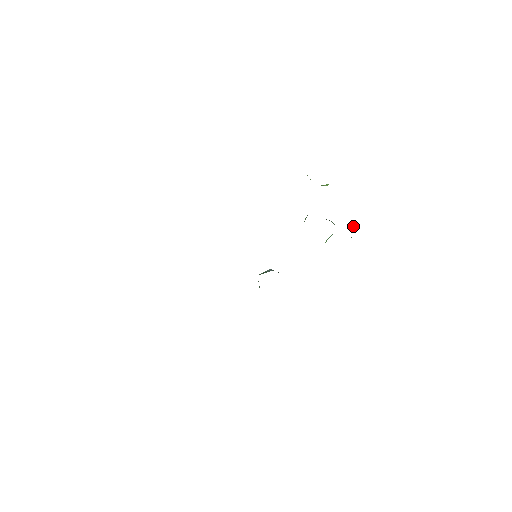
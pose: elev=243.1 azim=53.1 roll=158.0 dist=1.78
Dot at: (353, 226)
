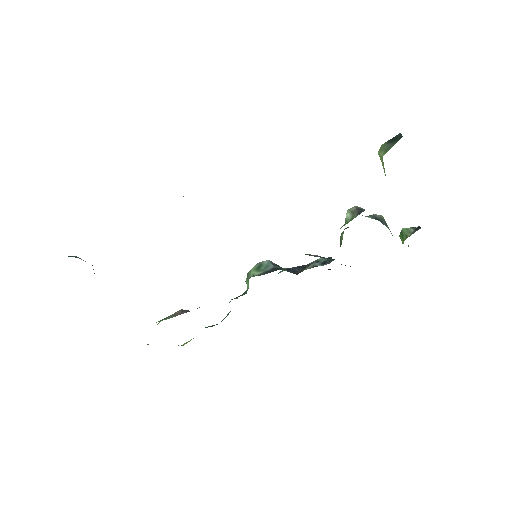
Dot at: (412, 229)
